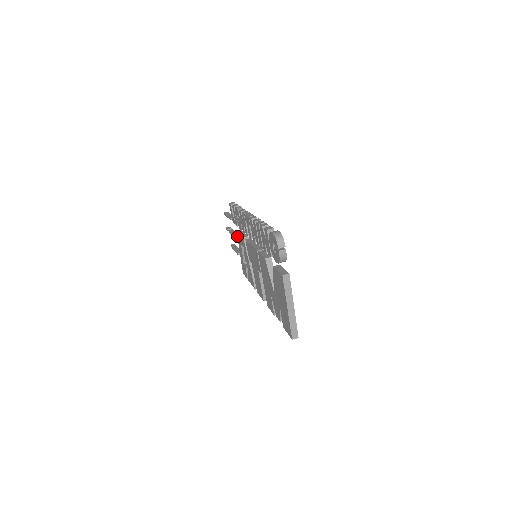
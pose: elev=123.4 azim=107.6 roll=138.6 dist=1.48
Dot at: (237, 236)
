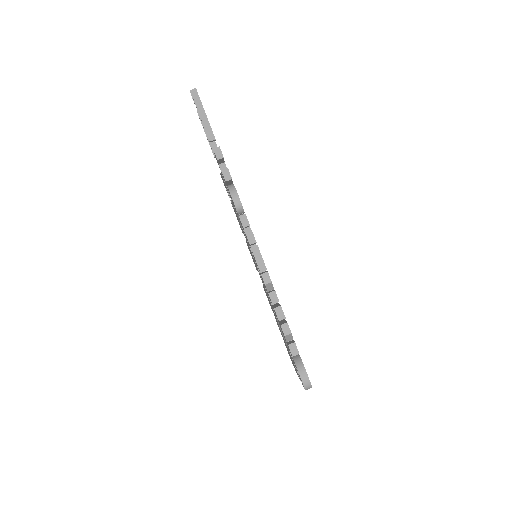
Dot at: occluded
